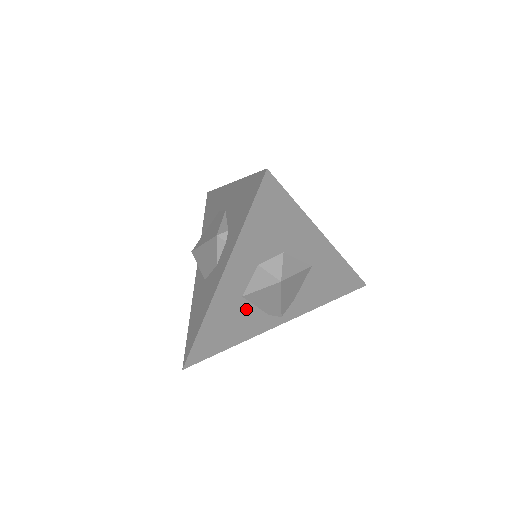
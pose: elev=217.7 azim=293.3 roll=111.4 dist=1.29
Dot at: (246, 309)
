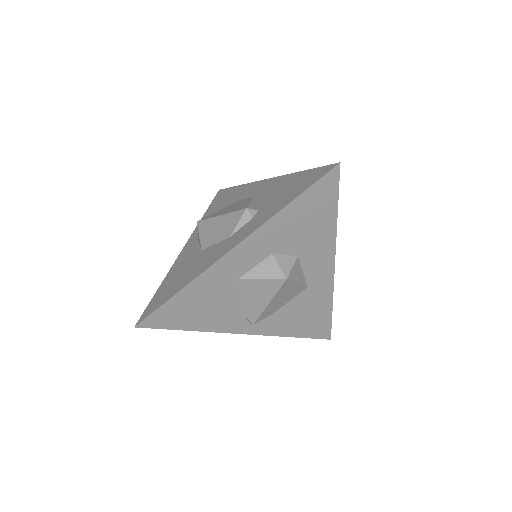
Dot at: (232, 295)
